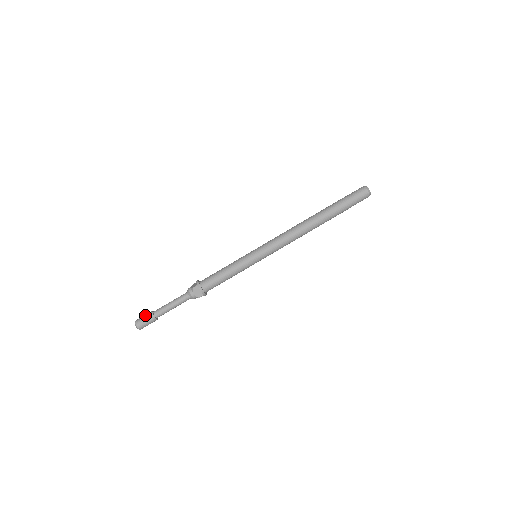
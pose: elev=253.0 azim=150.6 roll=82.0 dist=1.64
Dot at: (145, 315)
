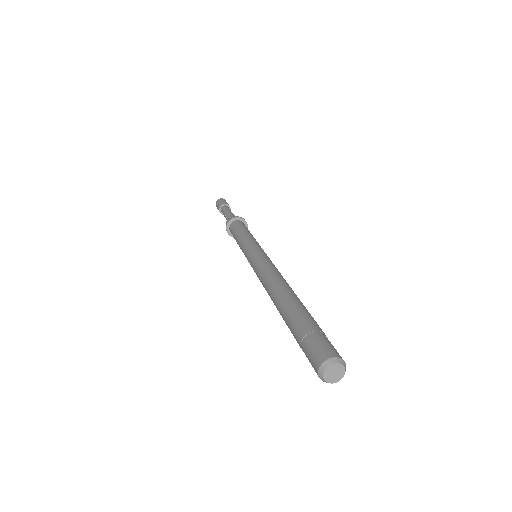
Dot at: (217, 207)
